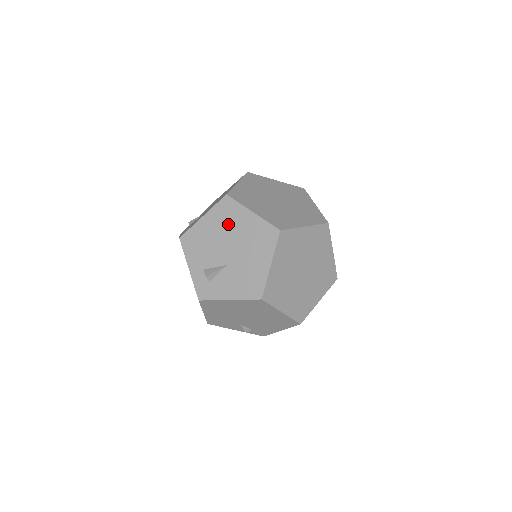
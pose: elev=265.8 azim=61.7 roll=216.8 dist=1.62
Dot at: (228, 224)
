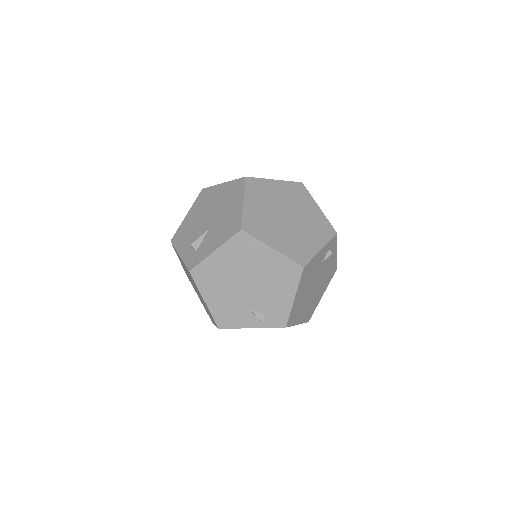
Dot at: (206, 204)
